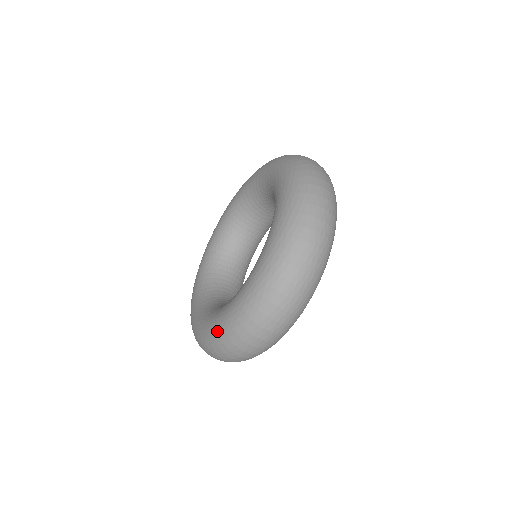
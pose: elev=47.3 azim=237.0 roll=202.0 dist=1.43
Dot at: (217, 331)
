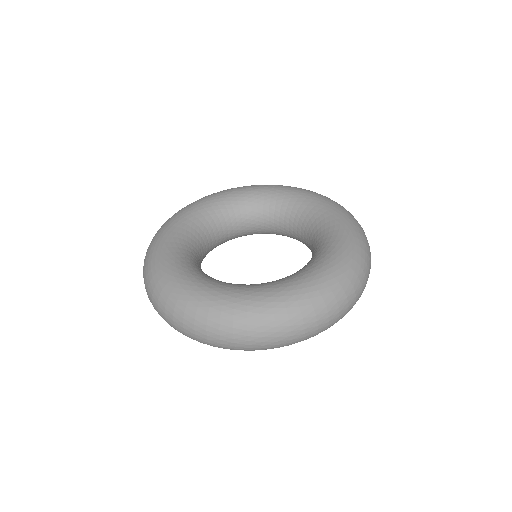
Dot at: (294, 298)
